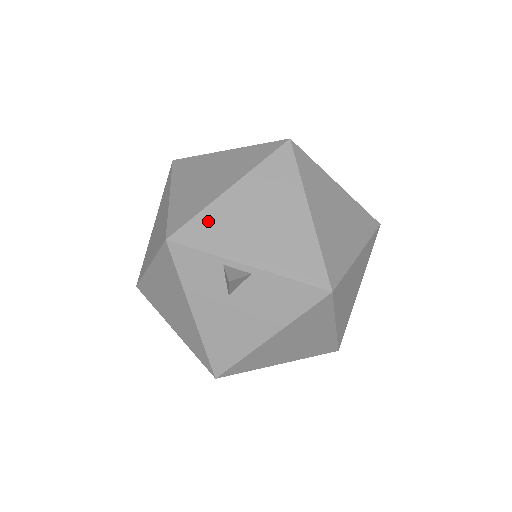
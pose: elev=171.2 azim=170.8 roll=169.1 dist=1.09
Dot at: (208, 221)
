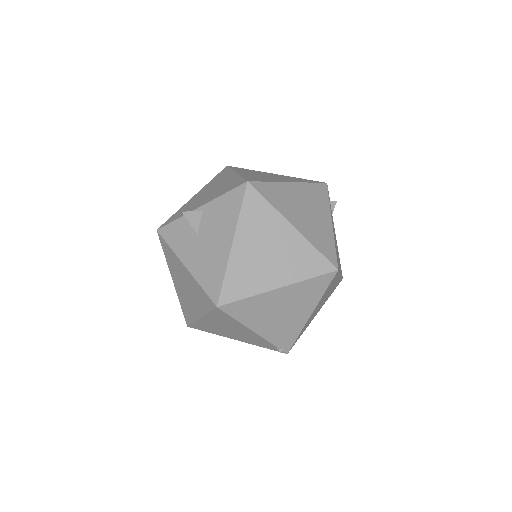
Dot at: (180, 211)
